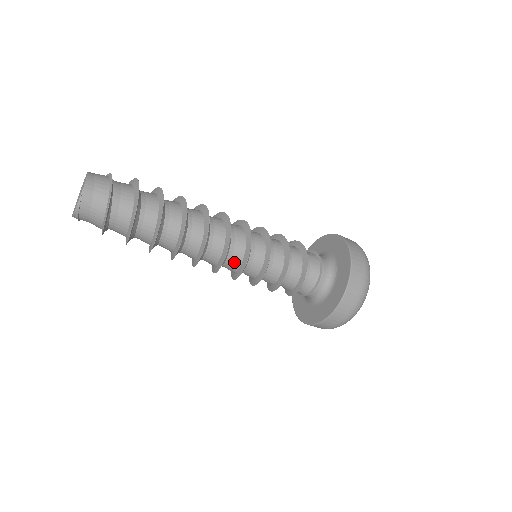
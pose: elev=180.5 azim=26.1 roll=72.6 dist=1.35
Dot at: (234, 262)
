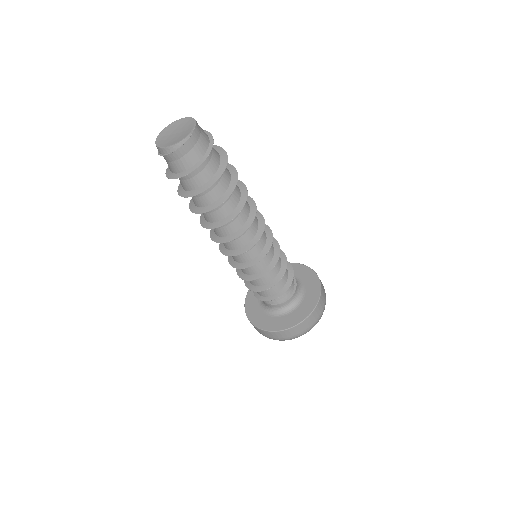
Dot at: (255, 250)
